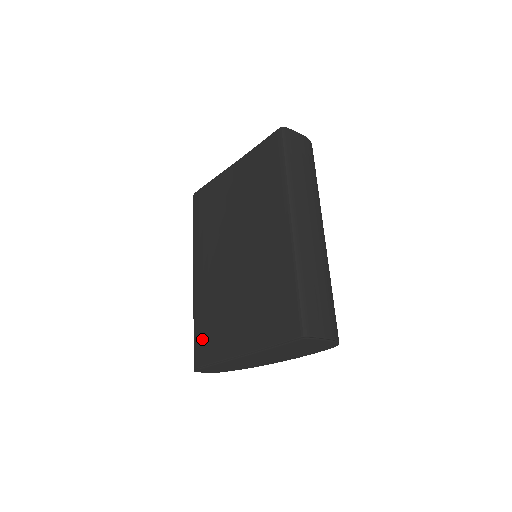
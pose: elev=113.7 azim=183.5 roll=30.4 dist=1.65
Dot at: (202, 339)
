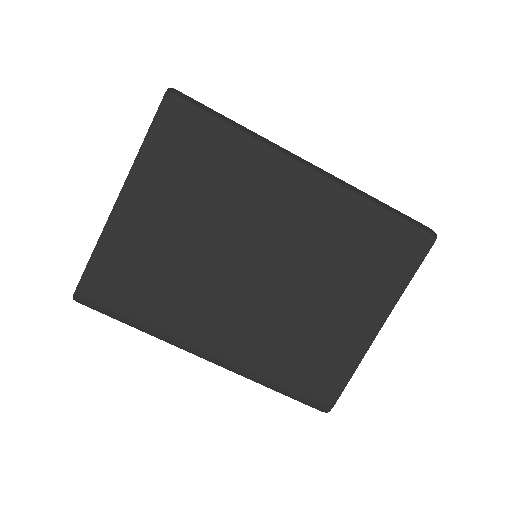
Dot at: (309, 380)
